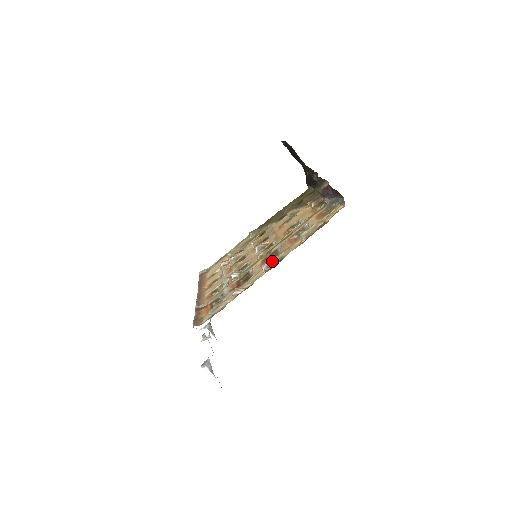
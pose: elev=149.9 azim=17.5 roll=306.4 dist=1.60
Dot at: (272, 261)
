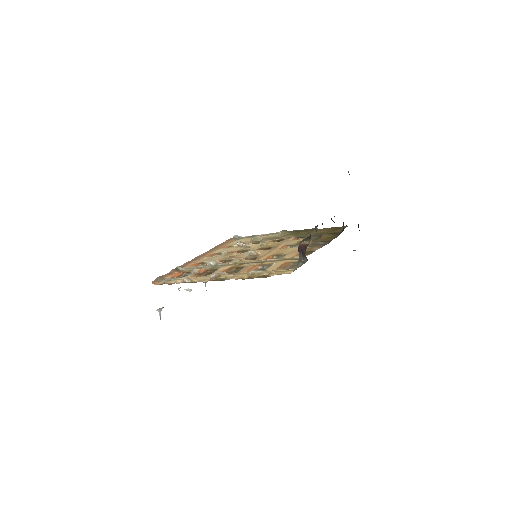
Dot at: (218, 276)
